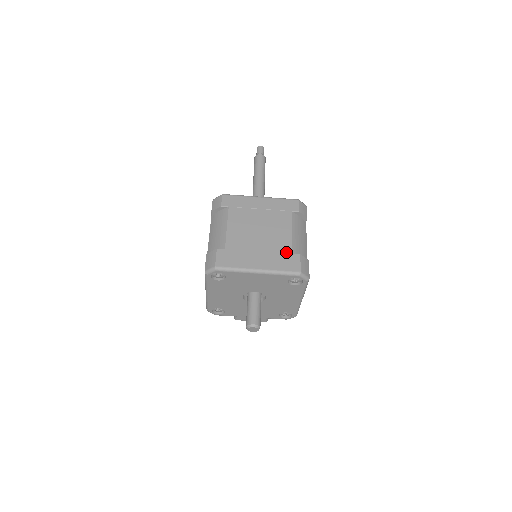
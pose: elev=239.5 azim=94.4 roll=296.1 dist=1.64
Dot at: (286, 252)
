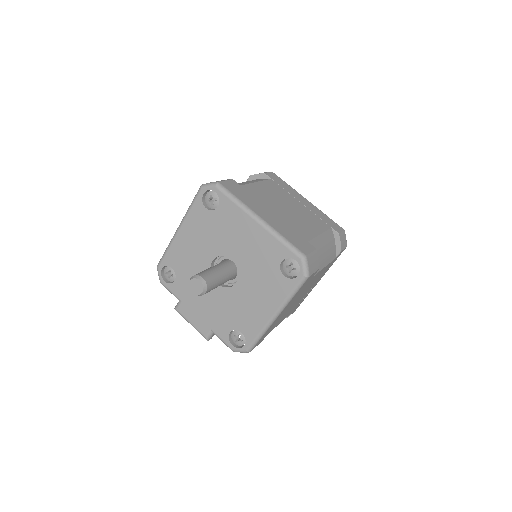
Dot at: (302, 236)
